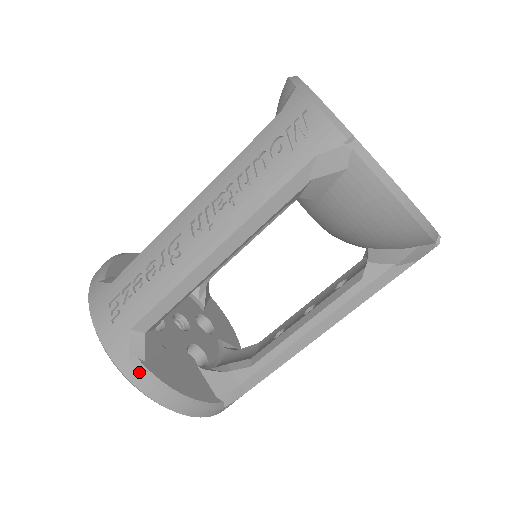
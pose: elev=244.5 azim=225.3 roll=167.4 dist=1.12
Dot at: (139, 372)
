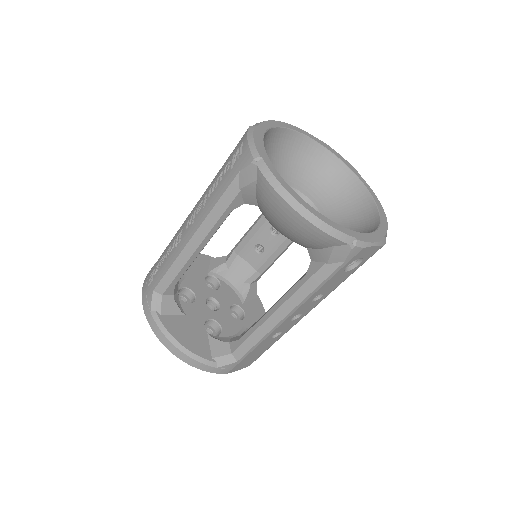
Dot at: (154, 320)
